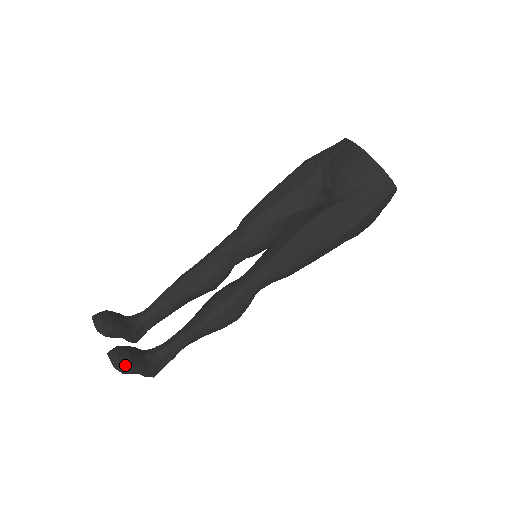
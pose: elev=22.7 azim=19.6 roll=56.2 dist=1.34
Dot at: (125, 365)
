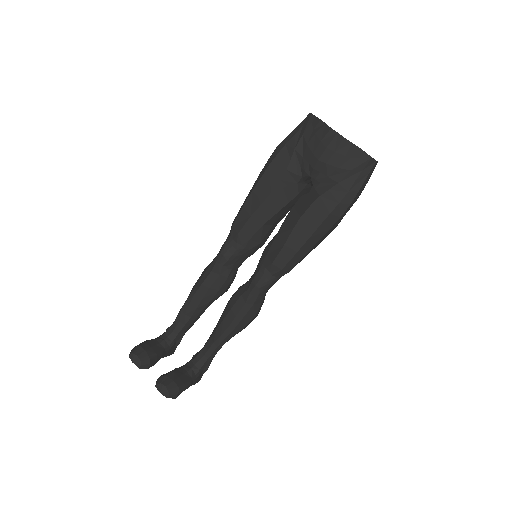
Dot at: (174, 392)
